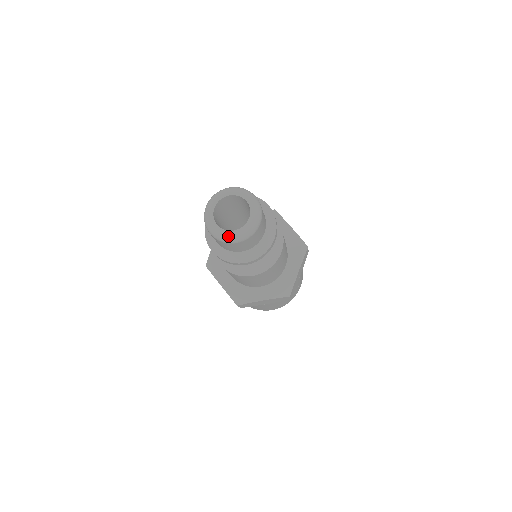
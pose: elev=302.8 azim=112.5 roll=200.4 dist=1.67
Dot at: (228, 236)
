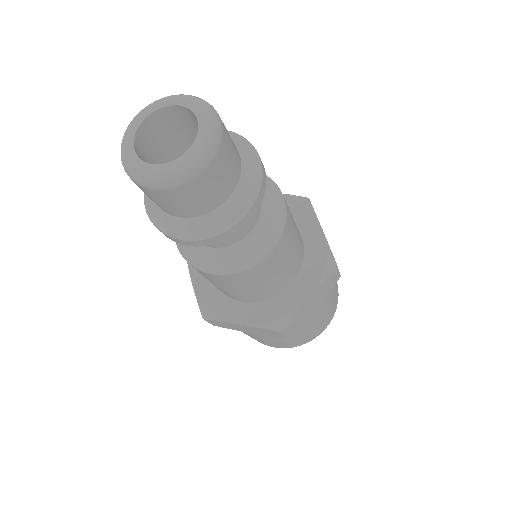
Dot at: (142, 171)
